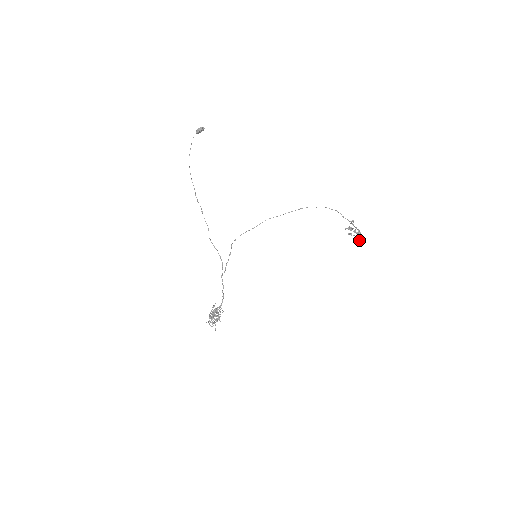
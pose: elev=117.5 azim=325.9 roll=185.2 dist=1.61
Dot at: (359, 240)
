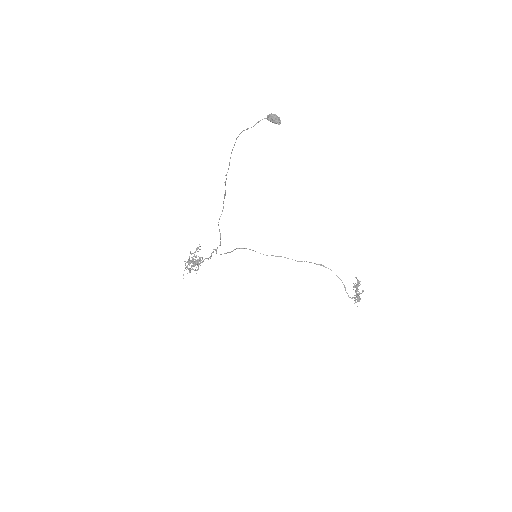
Dot at: occluded
